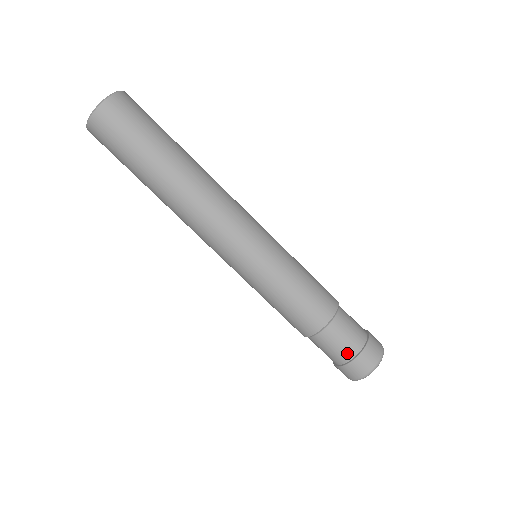
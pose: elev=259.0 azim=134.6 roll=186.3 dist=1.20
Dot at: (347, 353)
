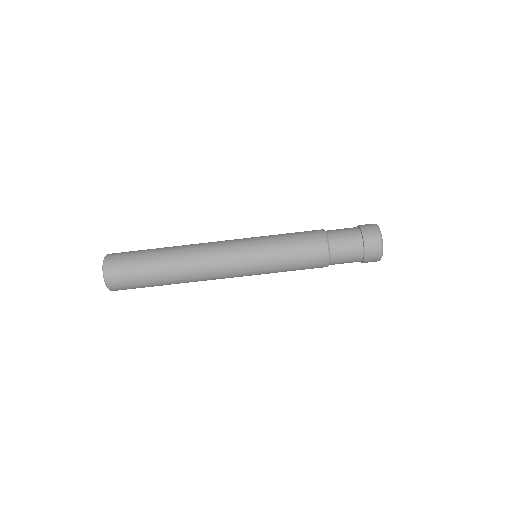
Dot at: (357, 248)
